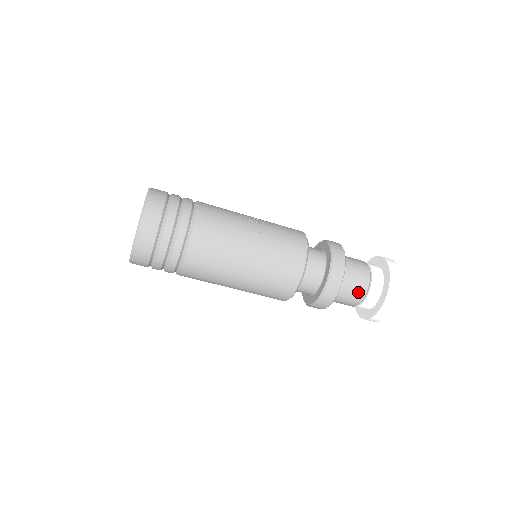
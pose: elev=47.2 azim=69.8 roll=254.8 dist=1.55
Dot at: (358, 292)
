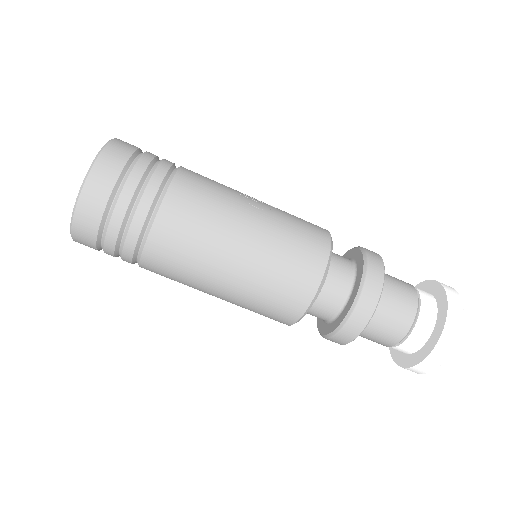
Dot at: (402, 317)
